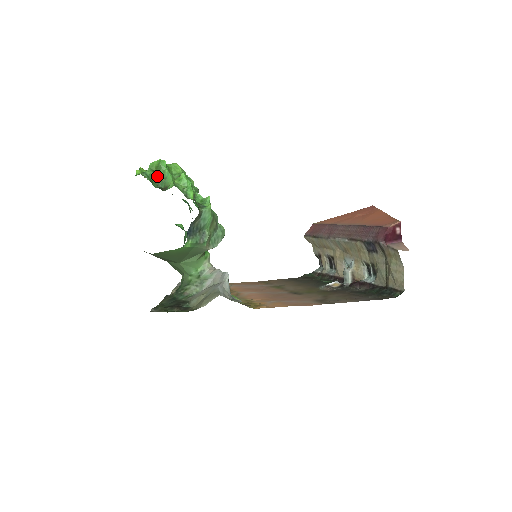
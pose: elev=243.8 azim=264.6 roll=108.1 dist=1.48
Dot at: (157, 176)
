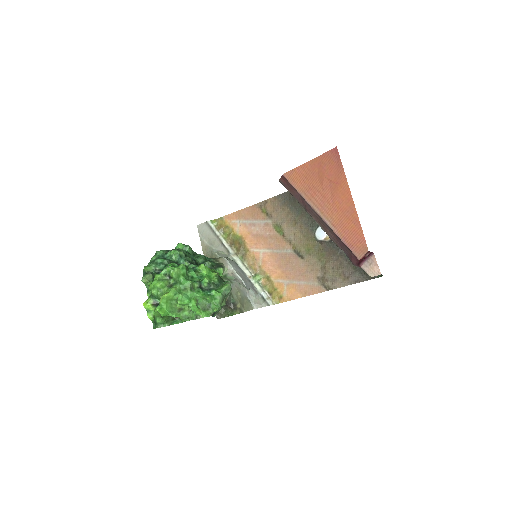
Dot at: (166, 316)
